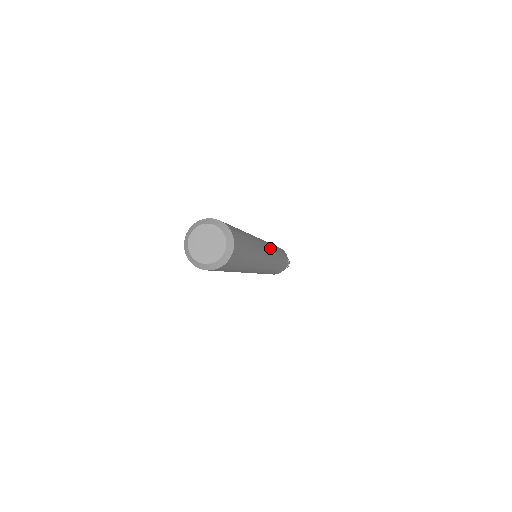
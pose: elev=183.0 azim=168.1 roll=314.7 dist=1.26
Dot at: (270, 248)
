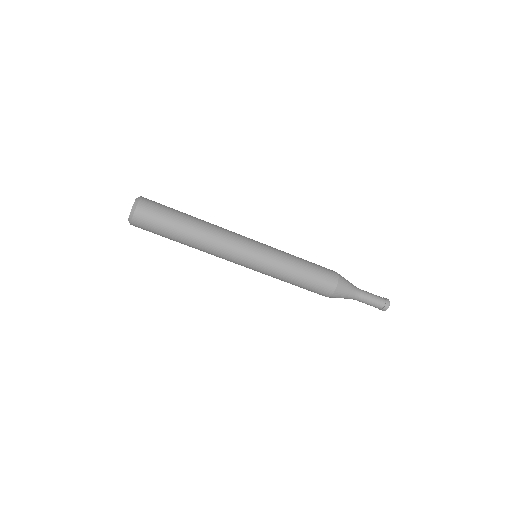
Dot at: occluded
